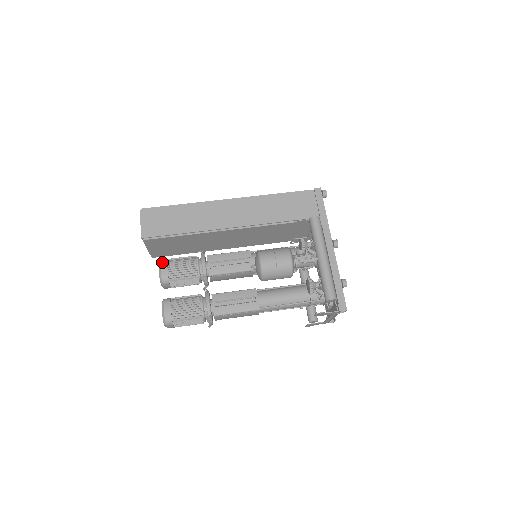
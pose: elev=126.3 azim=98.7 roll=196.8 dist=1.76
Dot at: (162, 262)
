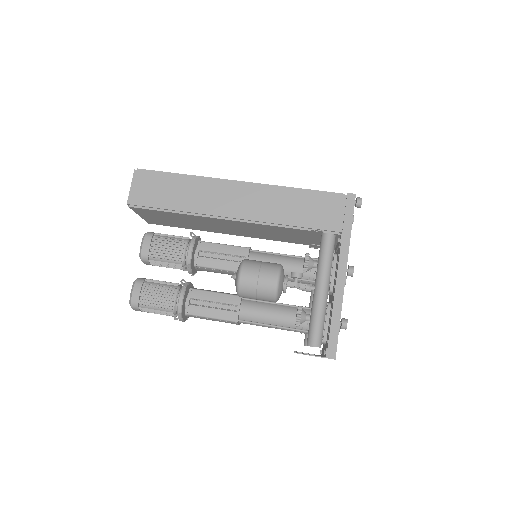
Dot at: (147, 236)
